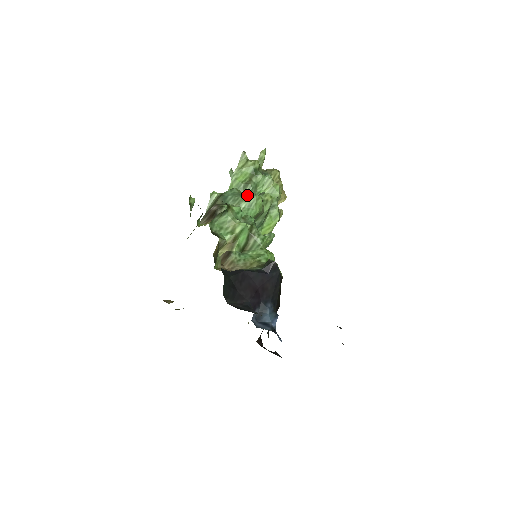
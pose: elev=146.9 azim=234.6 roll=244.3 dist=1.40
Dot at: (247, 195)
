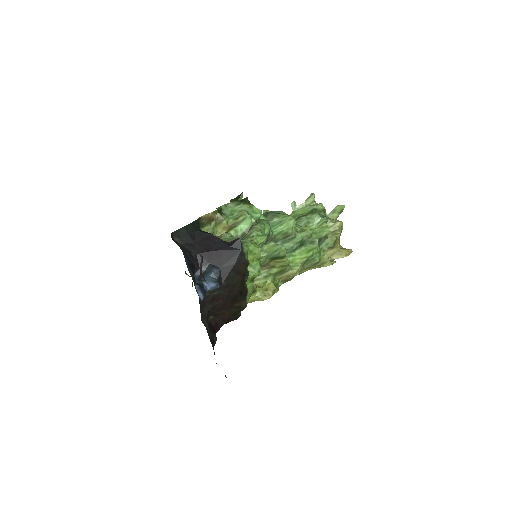
Dot at: (284, 214)
